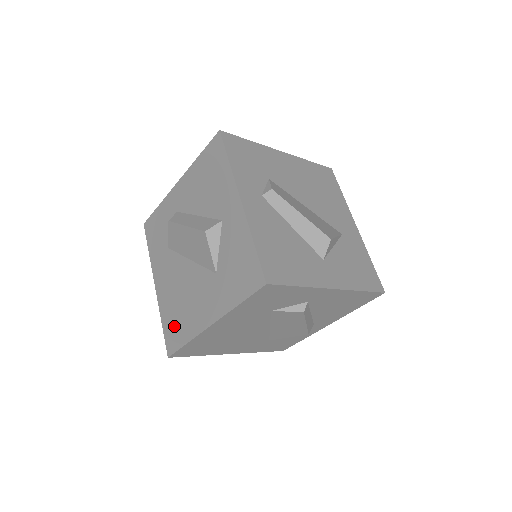
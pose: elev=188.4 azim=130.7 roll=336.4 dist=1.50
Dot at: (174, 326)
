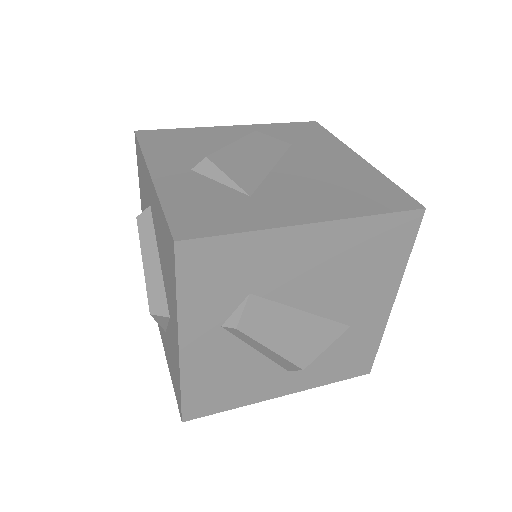
Dot at: occluded
